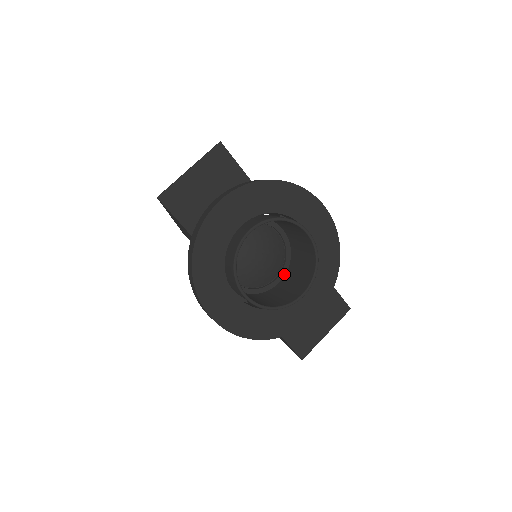
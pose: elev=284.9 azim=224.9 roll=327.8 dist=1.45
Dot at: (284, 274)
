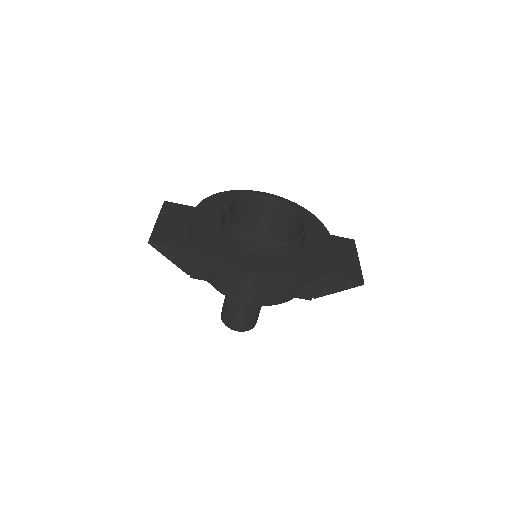
Dot at: occluded
